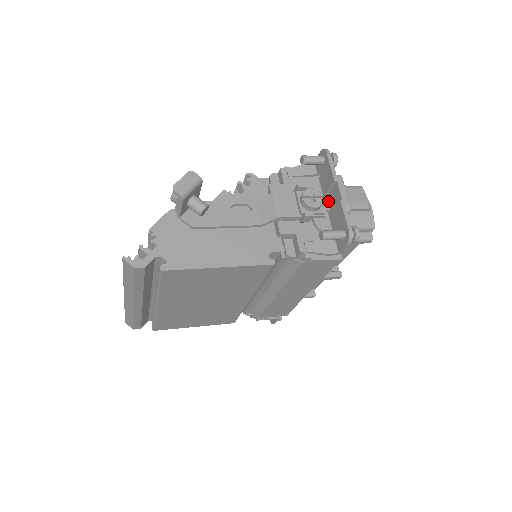
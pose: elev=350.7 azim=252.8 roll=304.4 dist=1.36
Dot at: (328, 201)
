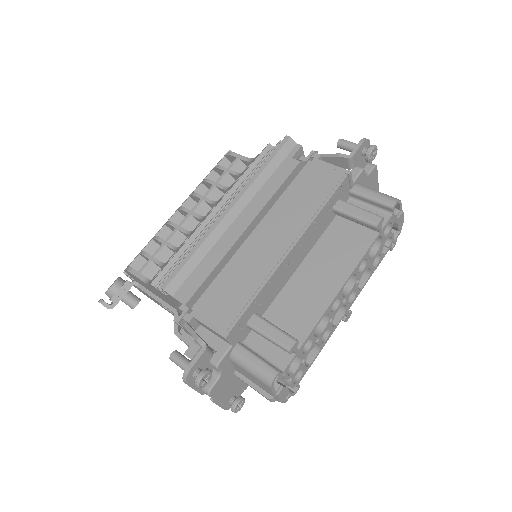
Dot at: occluded
